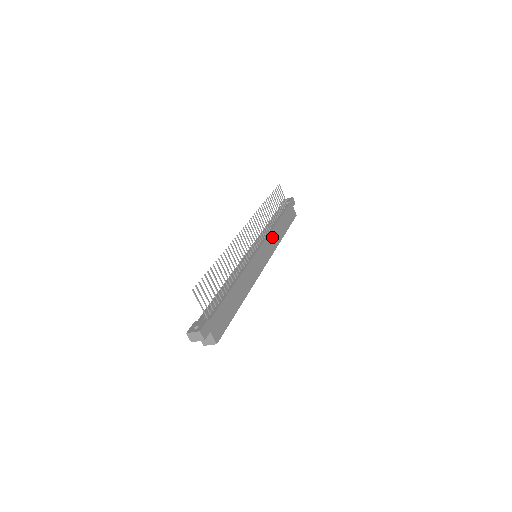
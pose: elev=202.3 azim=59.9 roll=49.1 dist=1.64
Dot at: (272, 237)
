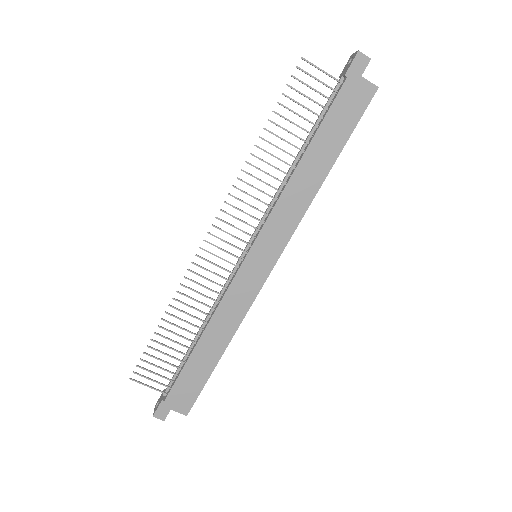
Dot at: (286, 205)
